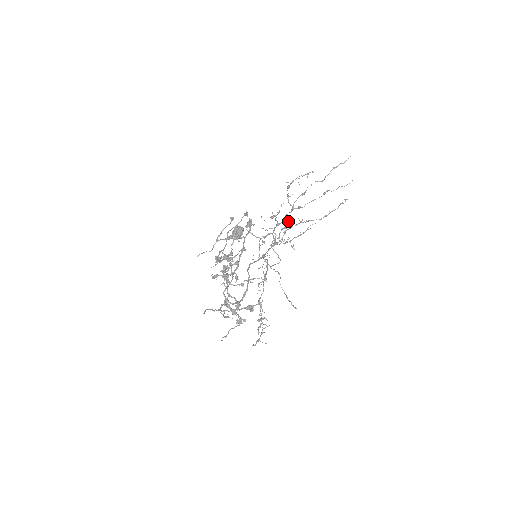
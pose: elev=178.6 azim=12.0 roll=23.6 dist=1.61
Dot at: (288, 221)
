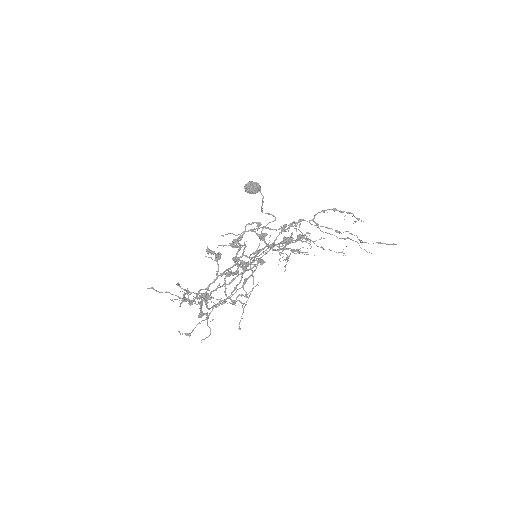
Dot at: (307, 248)
